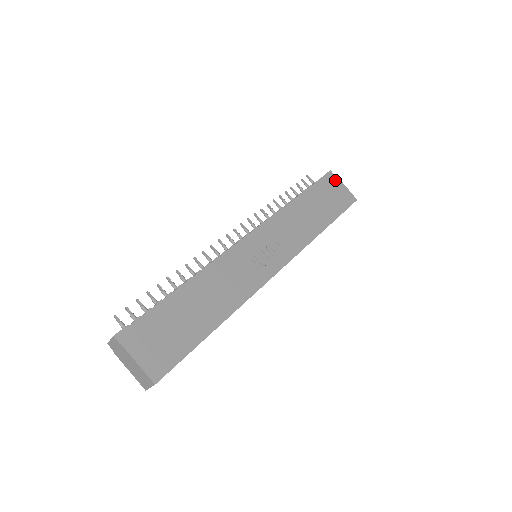
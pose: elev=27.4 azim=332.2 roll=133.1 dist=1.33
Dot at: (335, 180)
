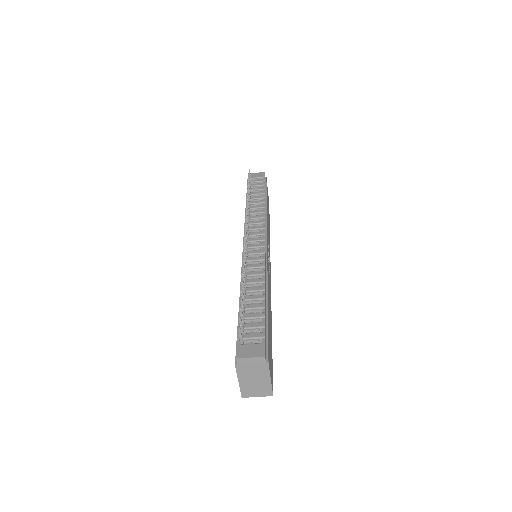
Dot at: occluded
